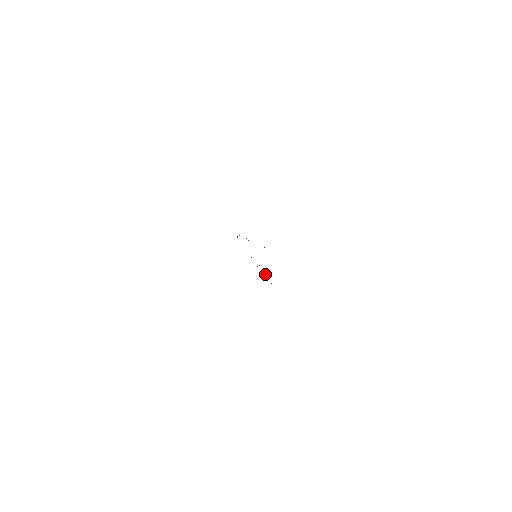
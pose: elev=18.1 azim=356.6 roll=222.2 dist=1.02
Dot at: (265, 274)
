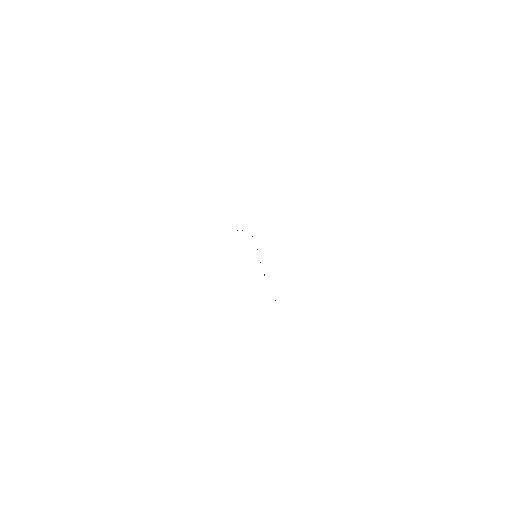
Dot at: occluded
